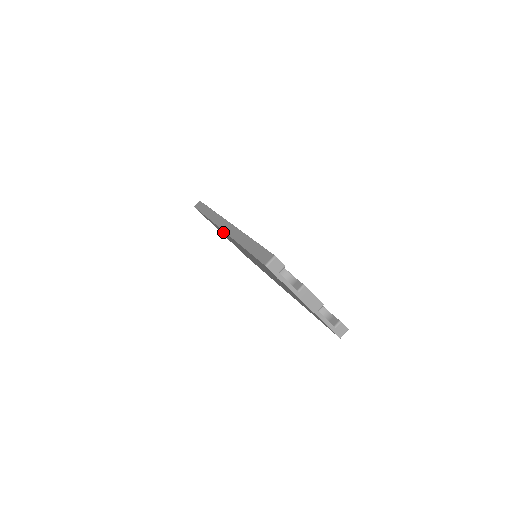
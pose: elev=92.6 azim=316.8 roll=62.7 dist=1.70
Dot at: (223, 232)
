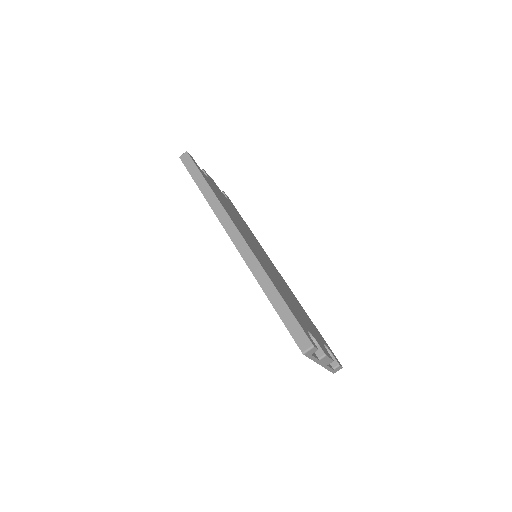
Dot at: occluded
